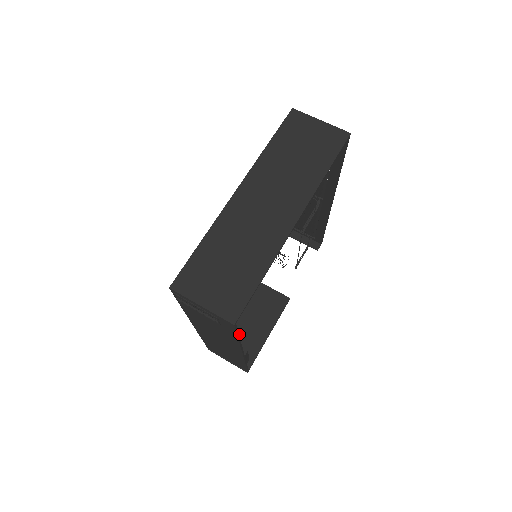
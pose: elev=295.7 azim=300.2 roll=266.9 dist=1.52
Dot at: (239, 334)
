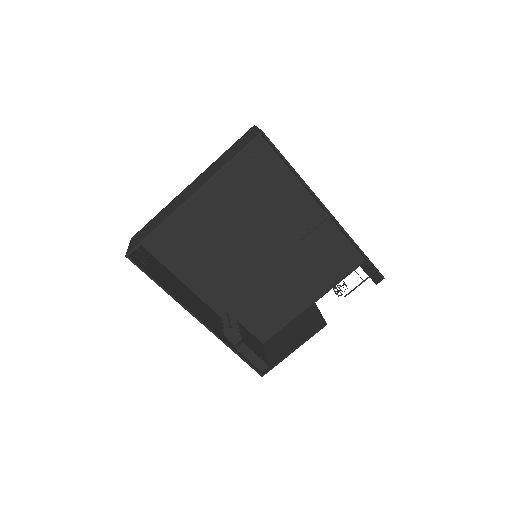
Dot at: (277, 345)
